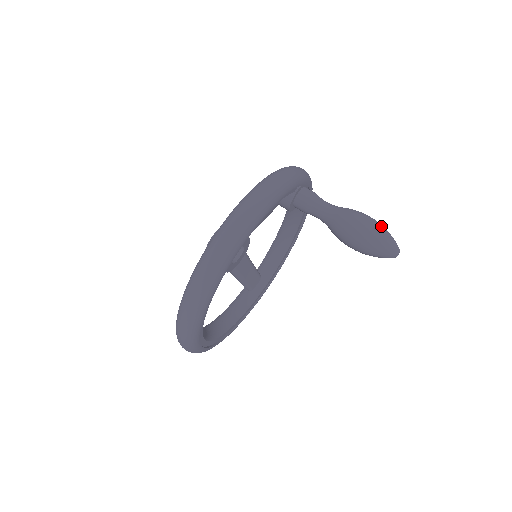
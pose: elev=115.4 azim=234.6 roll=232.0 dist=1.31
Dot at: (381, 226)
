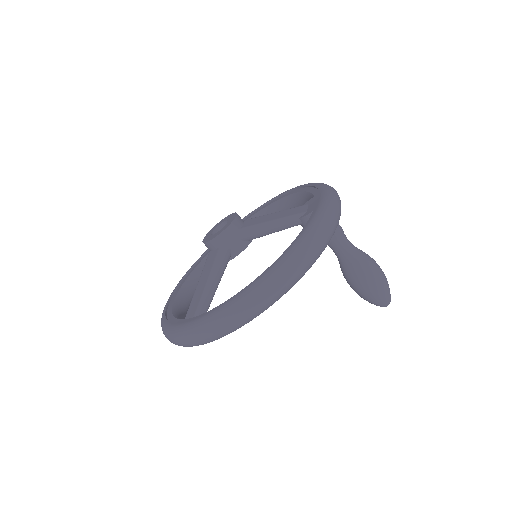
Dot at: (387, 282)
